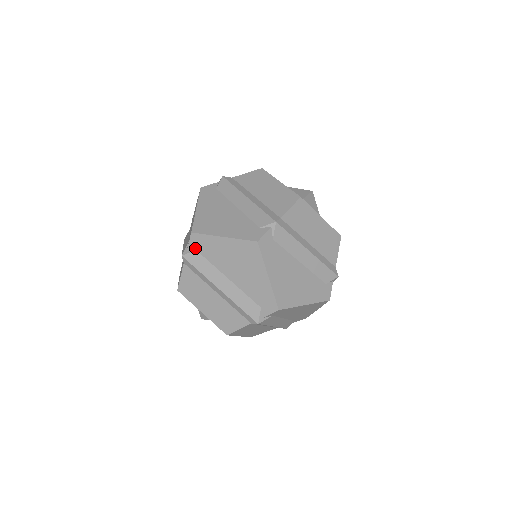
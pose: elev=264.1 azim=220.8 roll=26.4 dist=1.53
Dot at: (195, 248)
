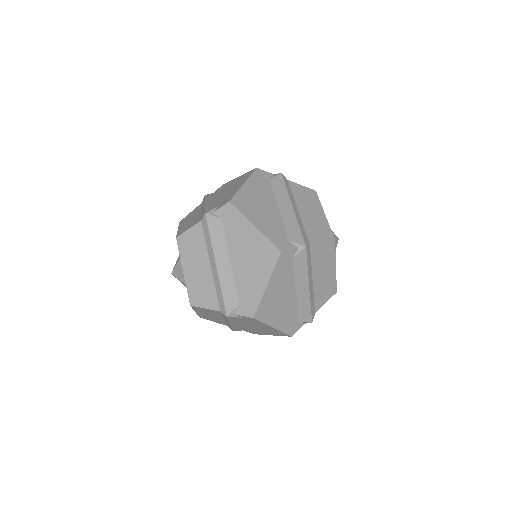
Dot at: (222, 216)
